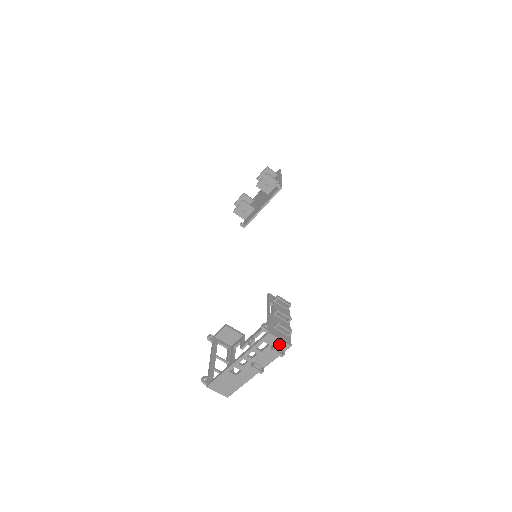
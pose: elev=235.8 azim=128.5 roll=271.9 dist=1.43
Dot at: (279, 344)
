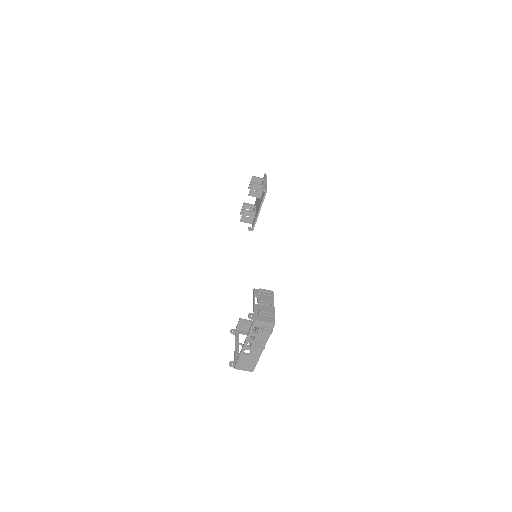
Dot at: (266, 325)
